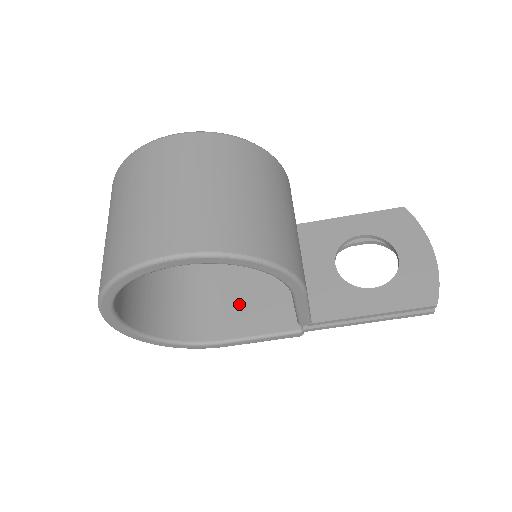
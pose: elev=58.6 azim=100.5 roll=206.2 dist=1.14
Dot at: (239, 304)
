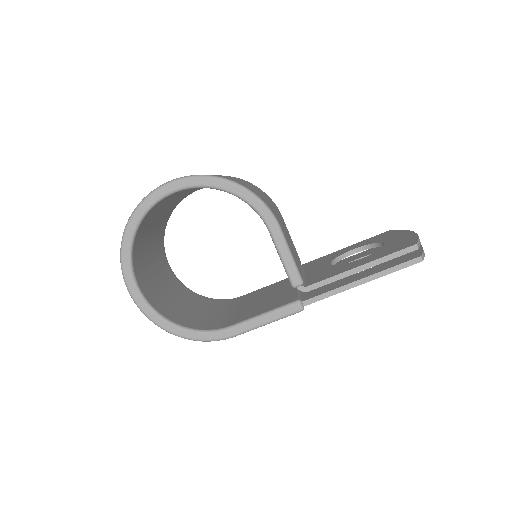
Dot at: (249, 309)
